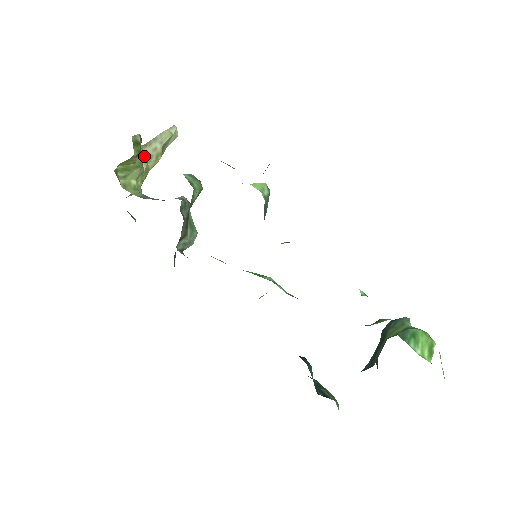
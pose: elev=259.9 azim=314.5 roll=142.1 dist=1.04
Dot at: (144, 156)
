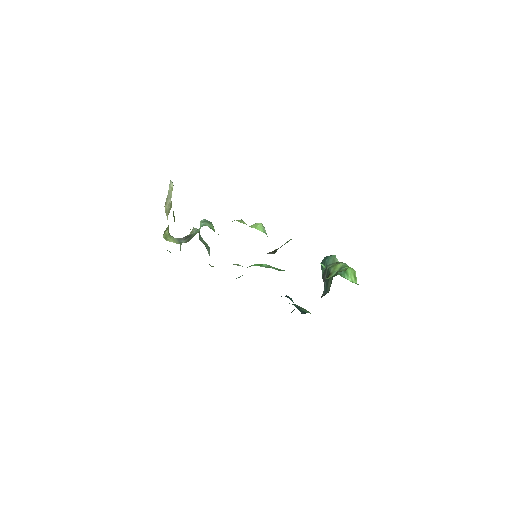
Dot at: (166, 212)
